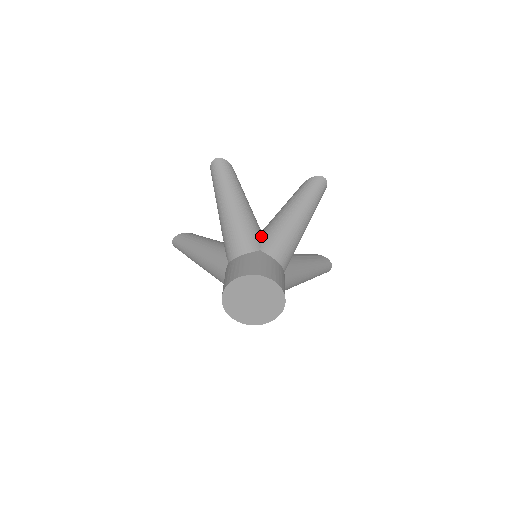
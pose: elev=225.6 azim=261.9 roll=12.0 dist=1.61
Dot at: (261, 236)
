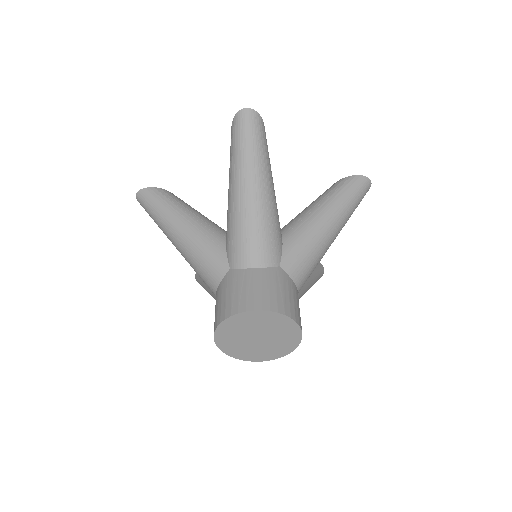
Dot at: (282, 243)
